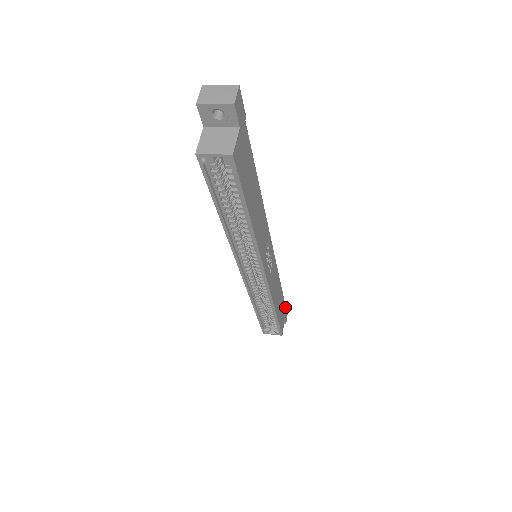
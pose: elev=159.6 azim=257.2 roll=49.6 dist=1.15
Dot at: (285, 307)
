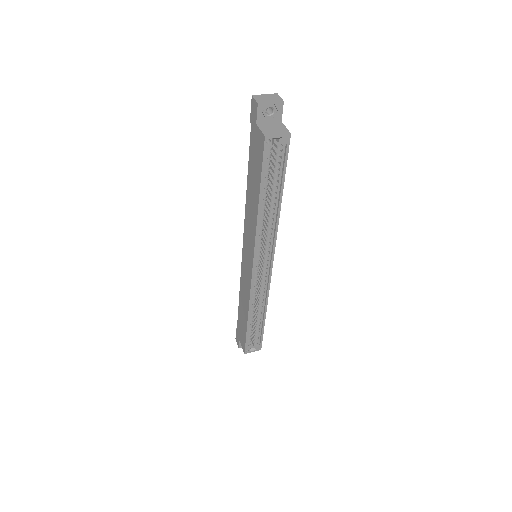
Dot at: occluded
